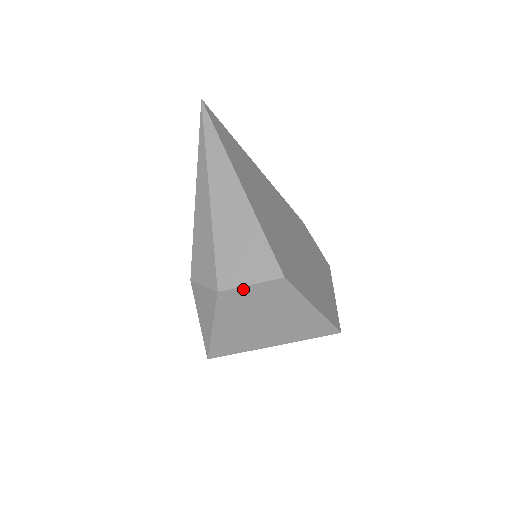
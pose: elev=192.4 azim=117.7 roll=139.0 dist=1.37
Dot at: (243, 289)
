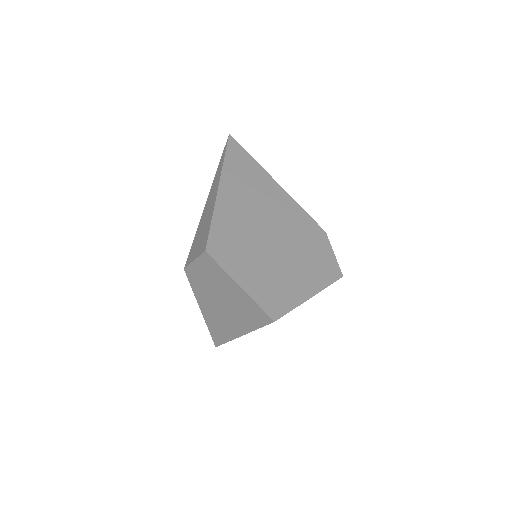
Dot at: (193, 265)
